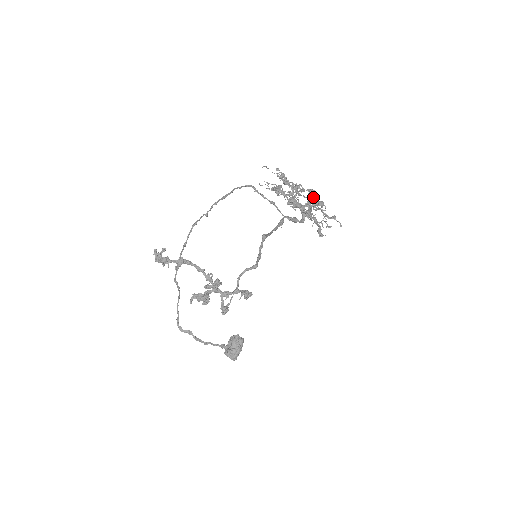
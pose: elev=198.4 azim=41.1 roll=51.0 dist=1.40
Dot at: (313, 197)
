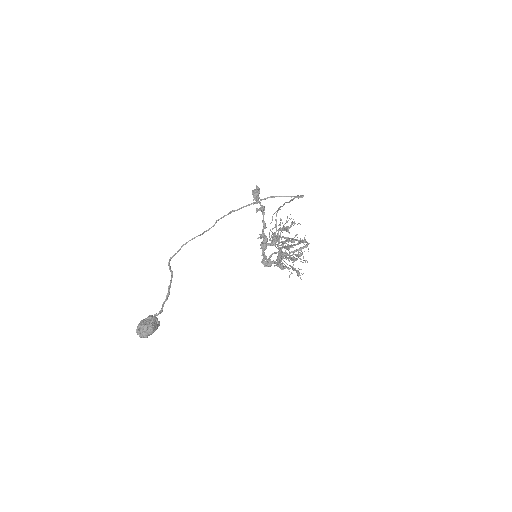
Dot at: occluded
